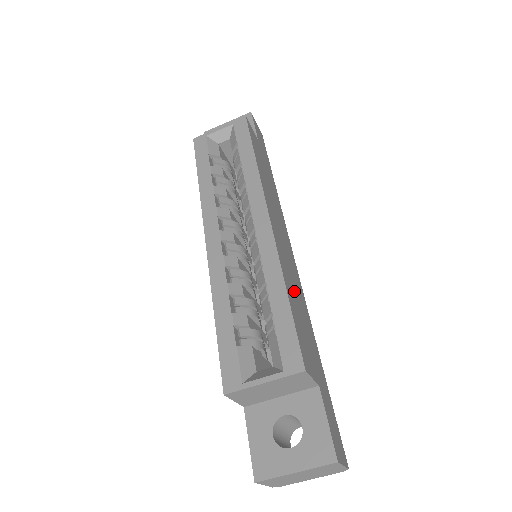
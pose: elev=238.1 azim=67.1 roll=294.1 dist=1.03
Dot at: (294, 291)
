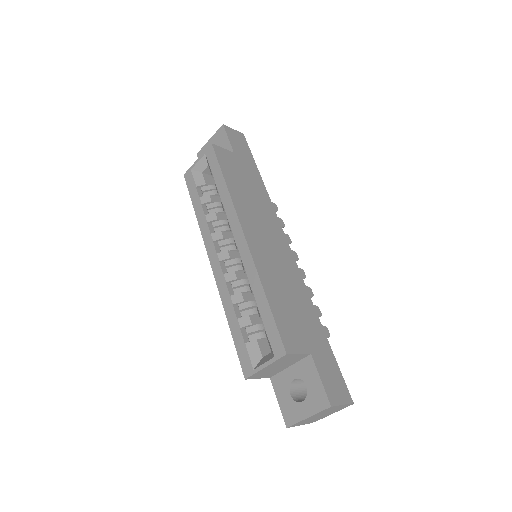
Dot at: (281, 284)
